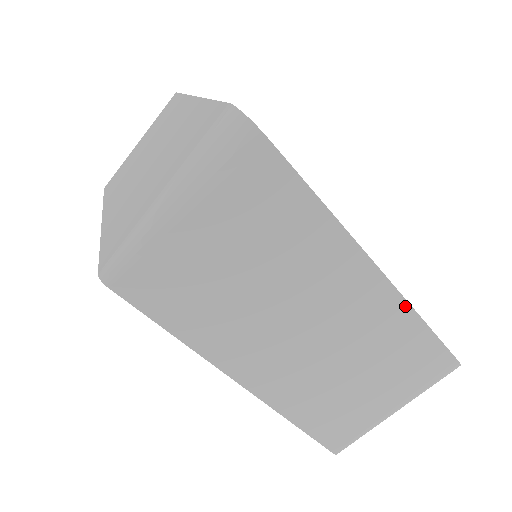
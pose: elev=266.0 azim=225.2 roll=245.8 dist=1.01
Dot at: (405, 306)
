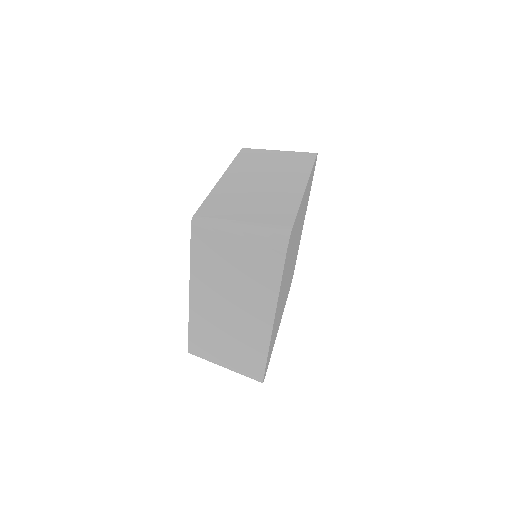
Dot at: (300, 197)
